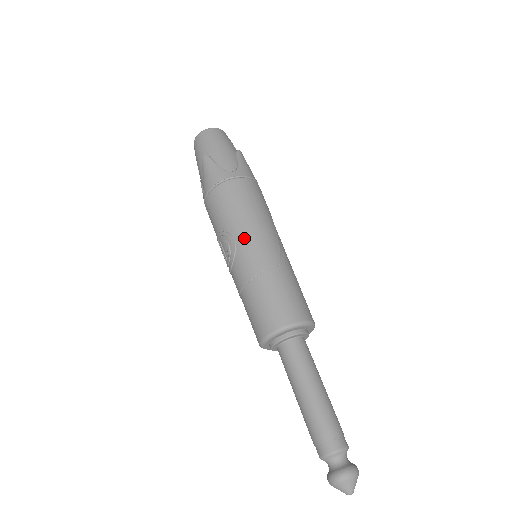
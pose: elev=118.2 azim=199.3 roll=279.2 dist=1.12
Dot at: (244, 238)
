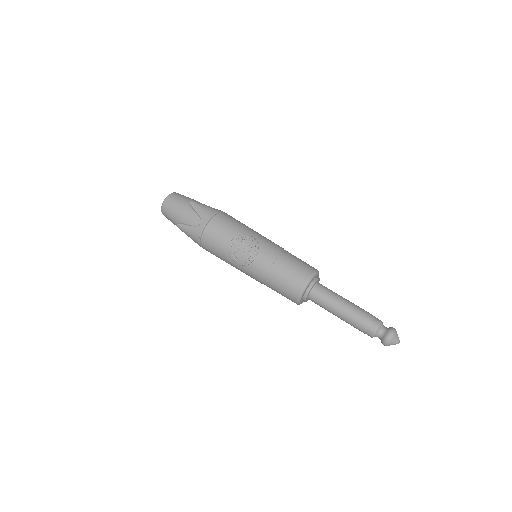
Dot at: (258, 236)
